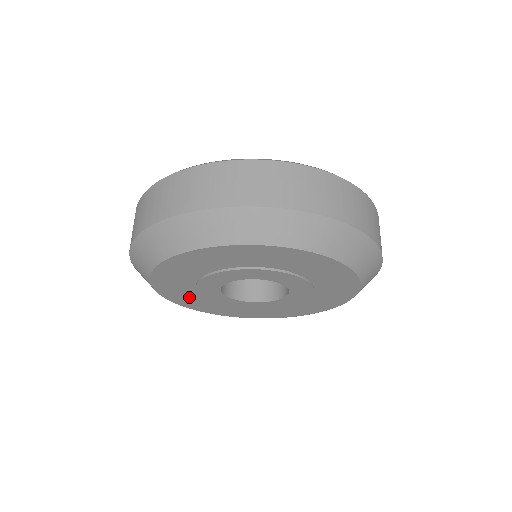
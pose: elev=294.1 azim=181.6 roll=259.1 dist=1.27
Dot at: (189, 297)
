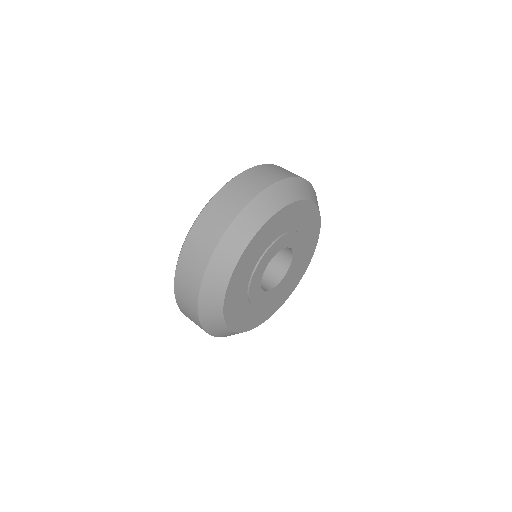
Dot at: (238, 294)
